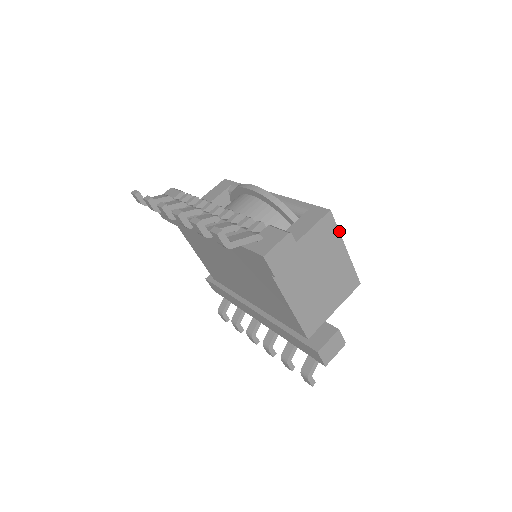
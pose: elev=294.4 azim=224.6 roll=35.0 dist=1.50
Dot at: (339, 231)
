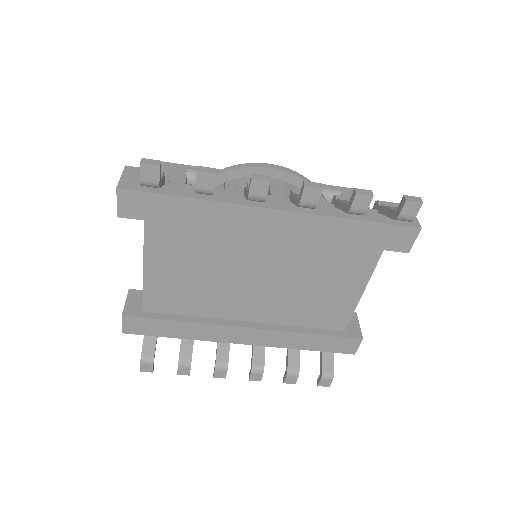
Dot at: occluded
